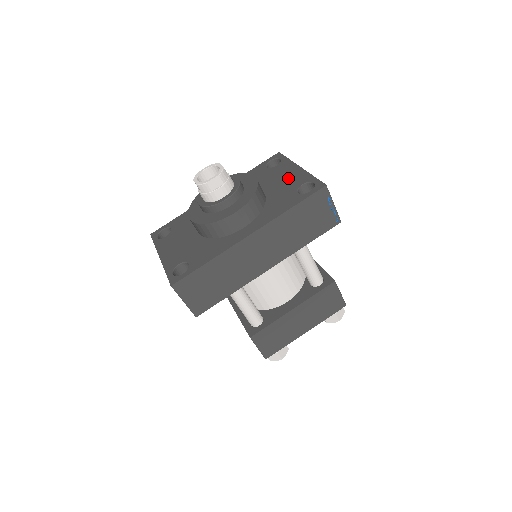
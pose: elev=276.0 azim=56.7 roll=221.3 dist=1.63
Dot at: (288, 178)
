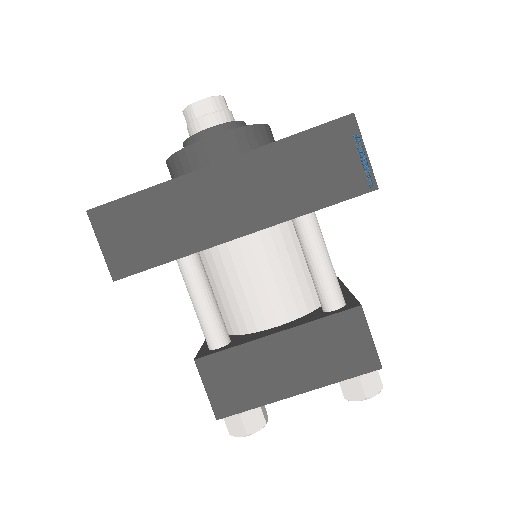
Dot at: occluded
